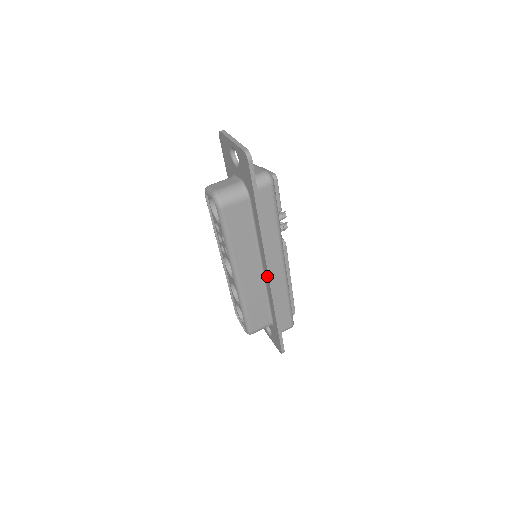
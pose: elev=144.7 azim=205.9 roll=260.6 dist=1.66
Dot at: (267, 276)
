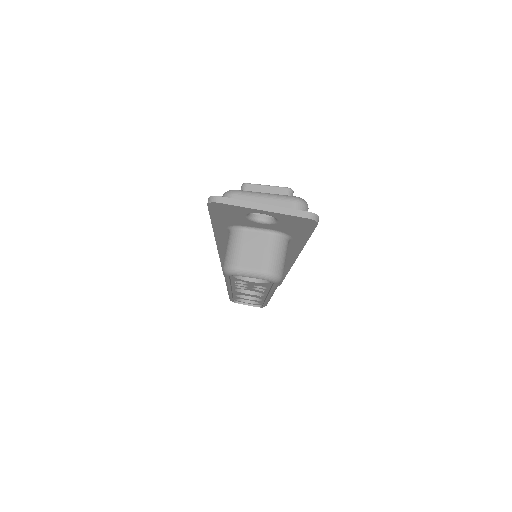
Dot at: (288, 266)
